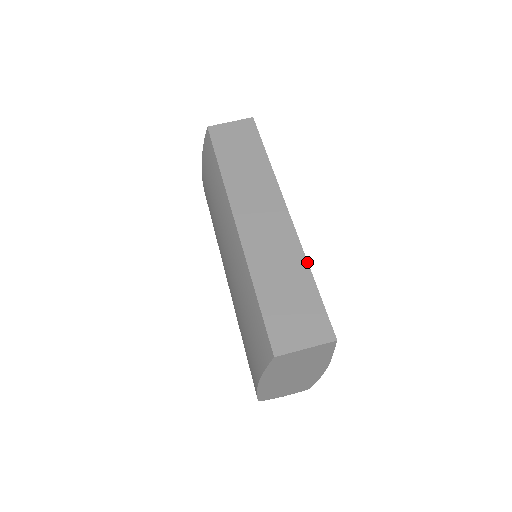
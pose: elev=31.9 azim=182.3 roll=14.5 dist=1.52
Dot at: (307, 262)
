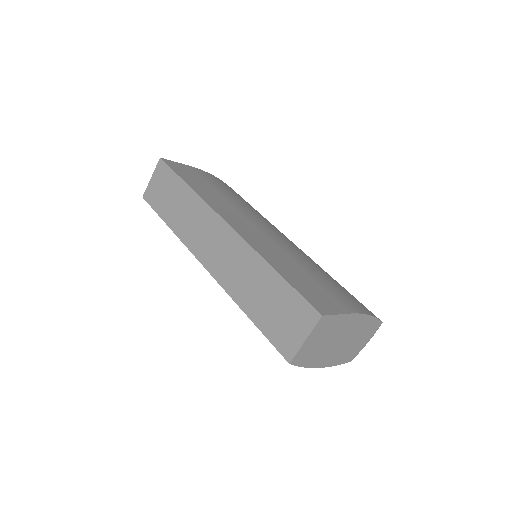
Dot at: (264, 260)
